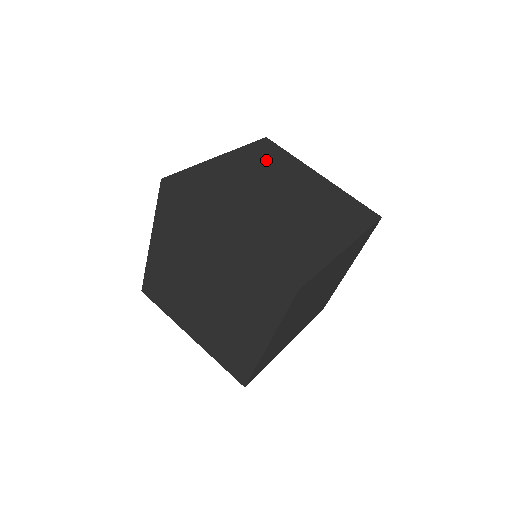
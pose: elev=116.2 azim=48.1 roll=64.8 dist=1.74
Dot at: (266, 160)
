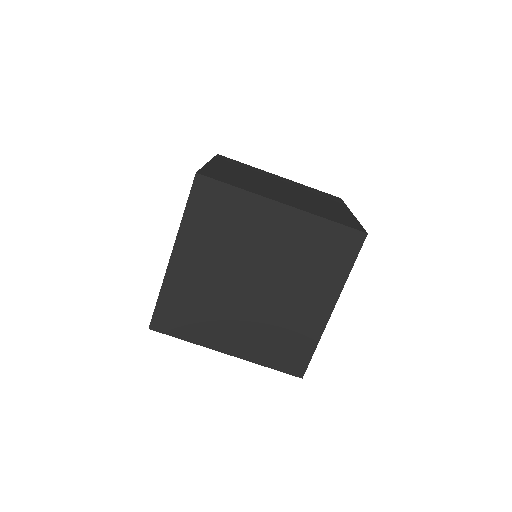
Dot at: (239, 166)
